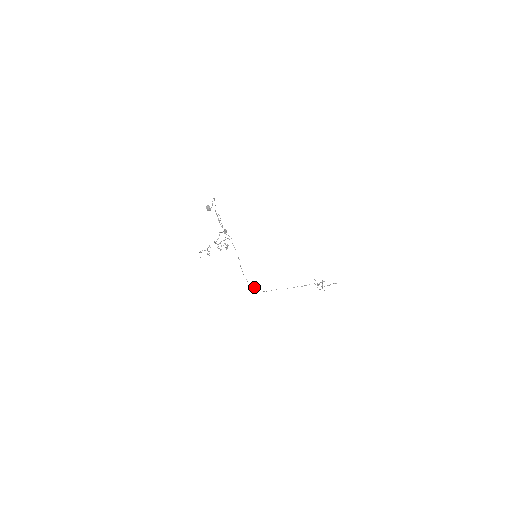
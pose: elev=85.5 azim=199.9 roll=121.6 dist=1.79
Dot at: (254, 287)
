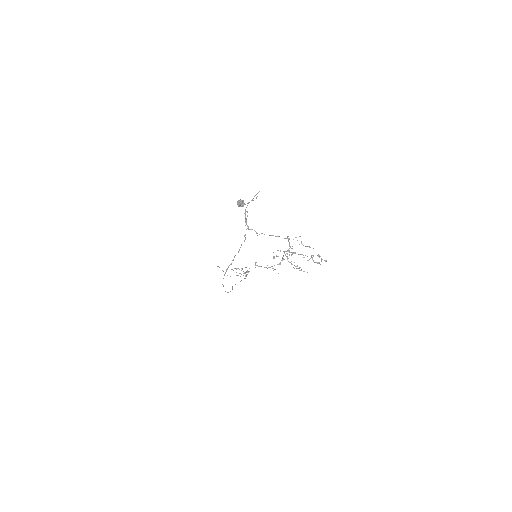
Dot at: (225, 291)
